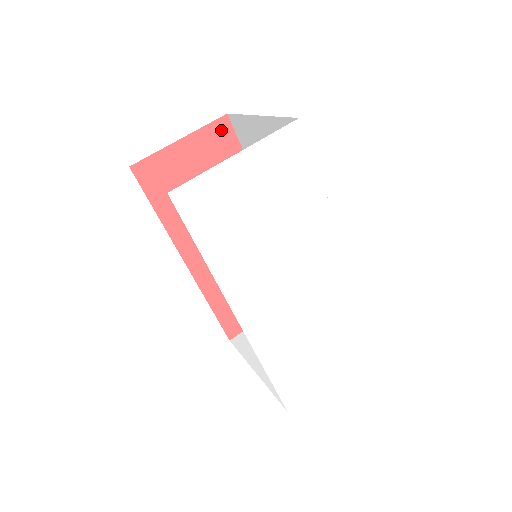
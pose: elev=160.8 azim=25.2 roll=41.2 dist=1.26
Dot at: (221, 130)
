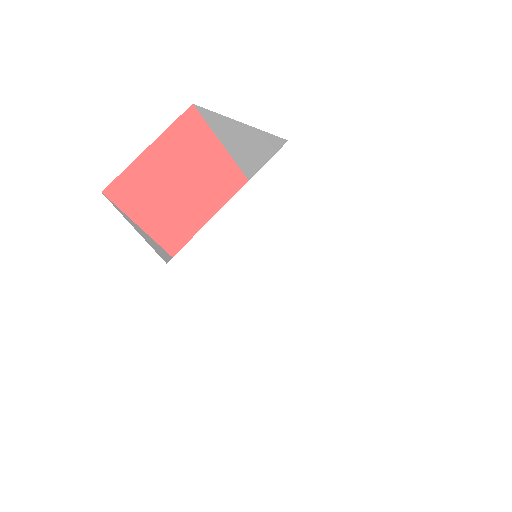
Dot at: (190, 123)
